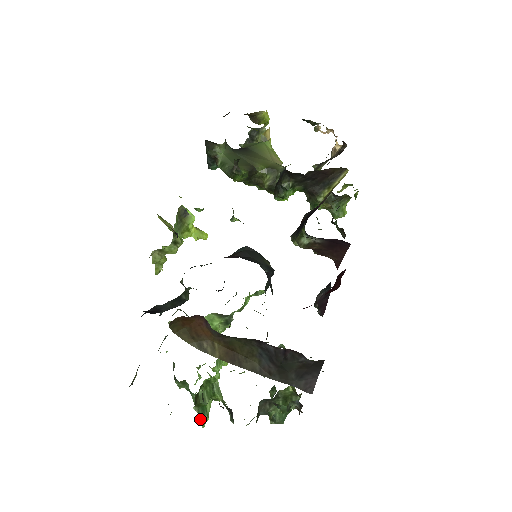
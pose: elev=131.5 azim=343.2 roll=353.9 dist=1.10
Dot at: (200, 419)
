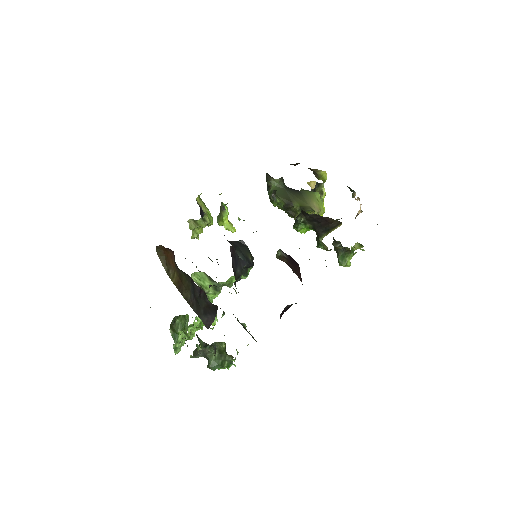
Dot at: occluded
